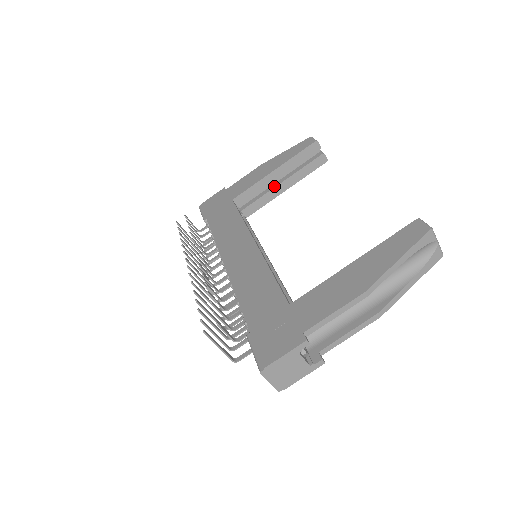
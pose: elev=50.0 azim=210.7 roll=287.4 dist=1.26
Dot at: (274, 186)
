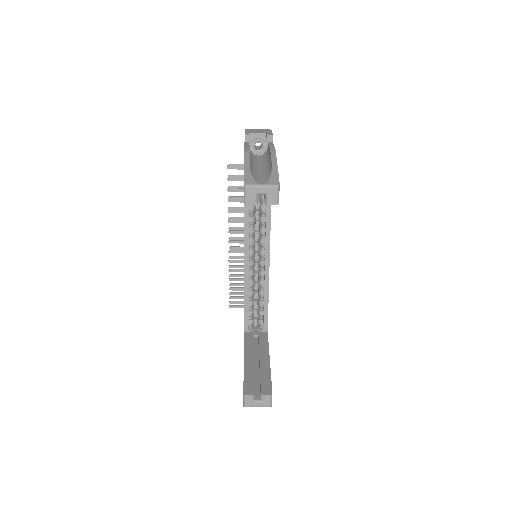
Dot at: occluded
